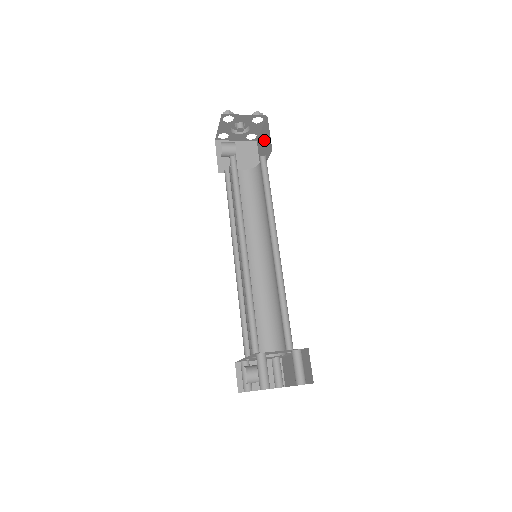
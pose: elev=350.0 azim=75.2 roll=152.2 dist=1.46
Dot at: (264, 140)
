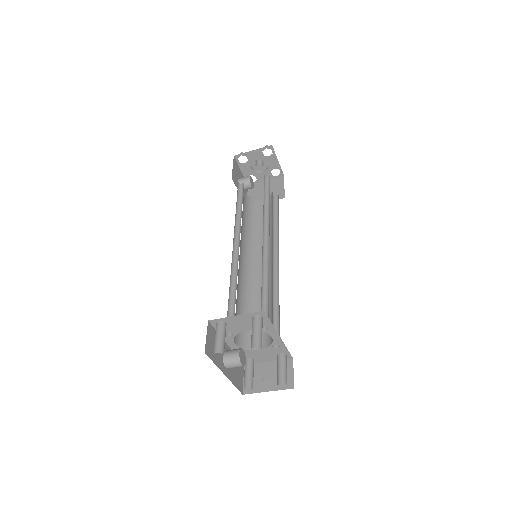
Dot at: occluded
